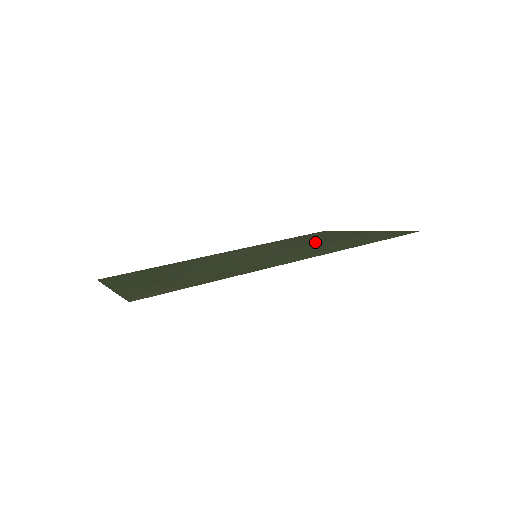
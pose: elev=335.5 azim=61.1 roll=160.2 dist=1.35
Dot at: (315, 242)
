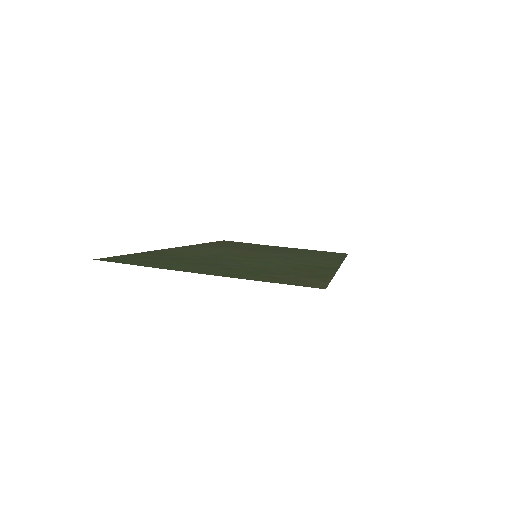
Dot at: (272, 250)
